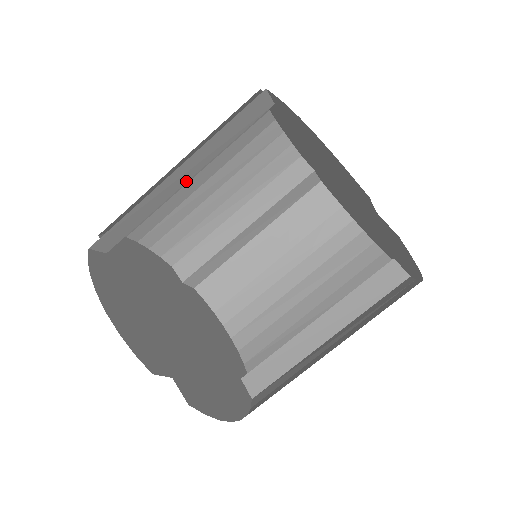
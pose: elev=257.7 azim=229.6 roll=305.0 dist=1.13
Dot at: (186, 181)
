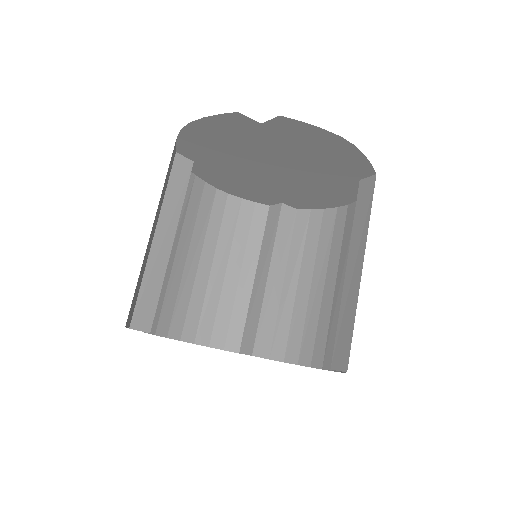
Dot at: (172, 244)
